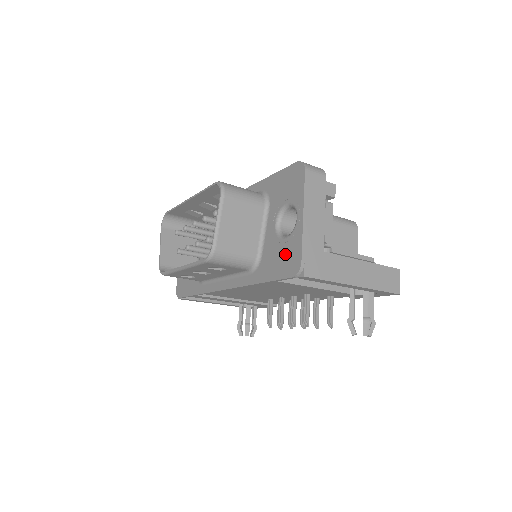
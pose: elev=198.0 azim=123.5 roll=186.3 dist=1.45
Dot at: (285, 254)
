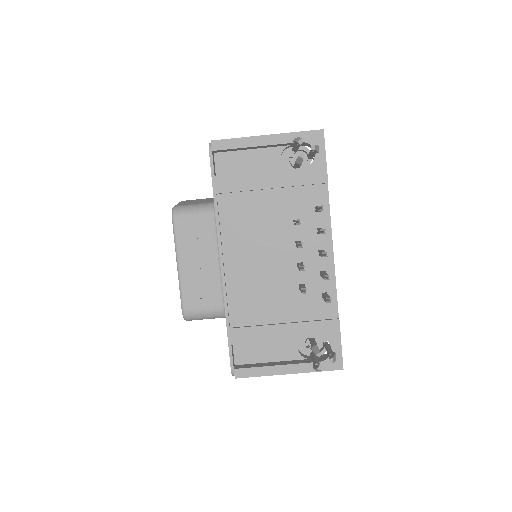
Dot at: occluded
